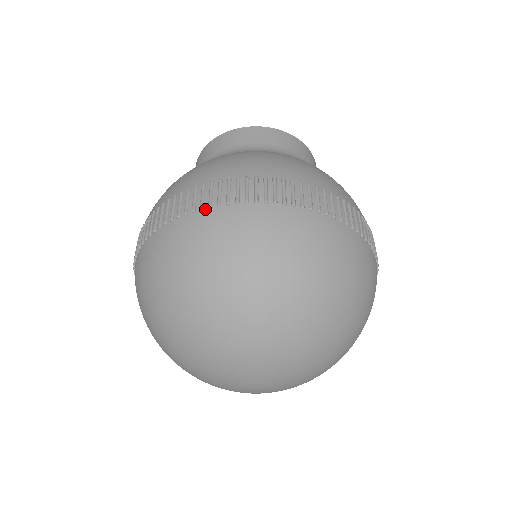
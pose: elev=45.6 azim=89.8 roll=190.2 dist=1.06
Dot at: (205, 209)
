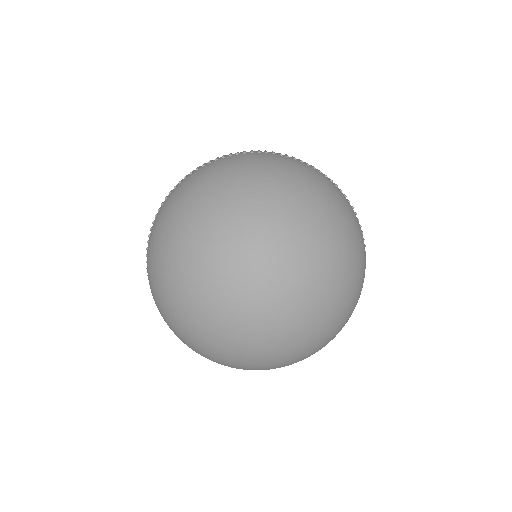
Dot at: (206, 165)
